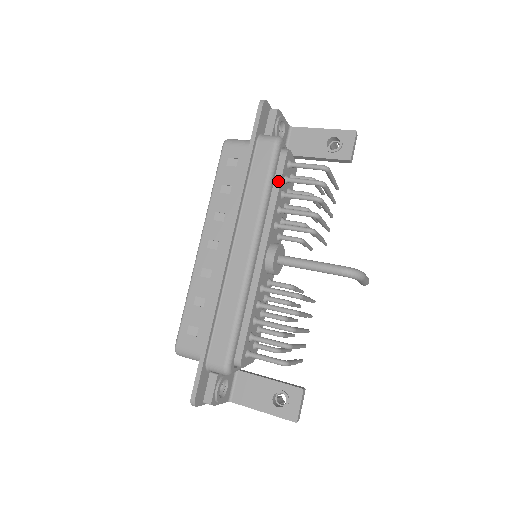
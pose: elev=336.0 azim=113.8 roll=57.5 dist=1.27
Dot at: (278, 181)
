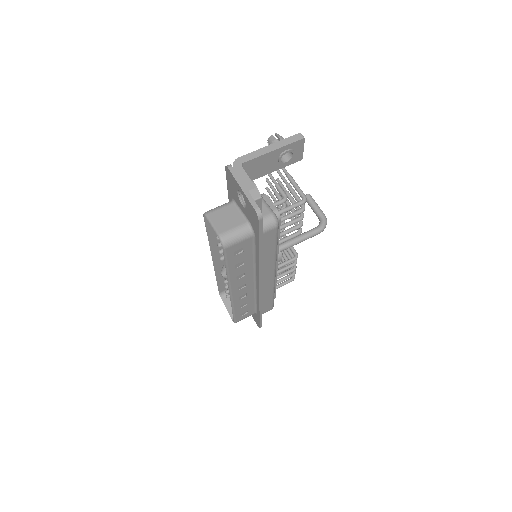
Dot at: (278, 235)
